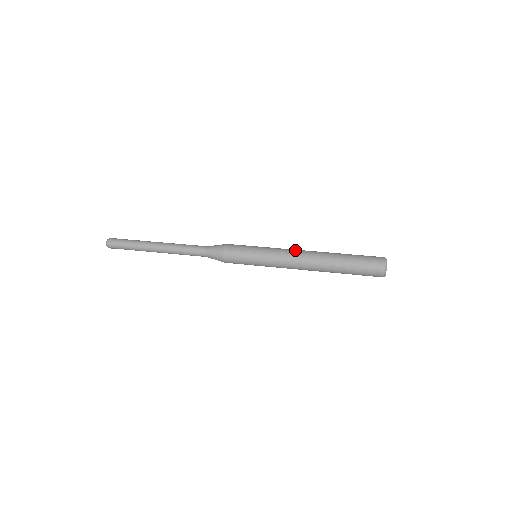
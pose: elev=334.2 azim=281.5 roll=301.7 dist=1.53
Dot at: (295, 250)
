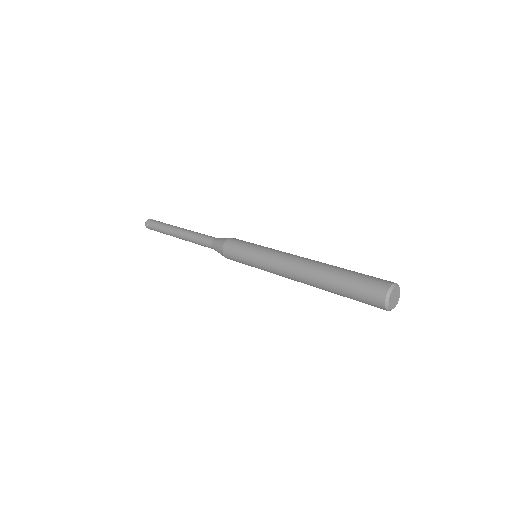
Dot at: (289, 256)
